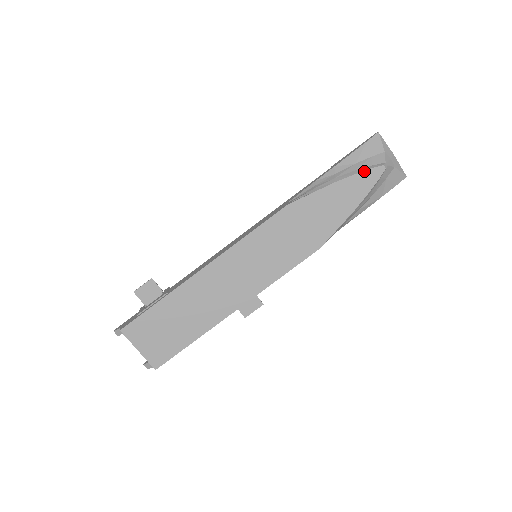
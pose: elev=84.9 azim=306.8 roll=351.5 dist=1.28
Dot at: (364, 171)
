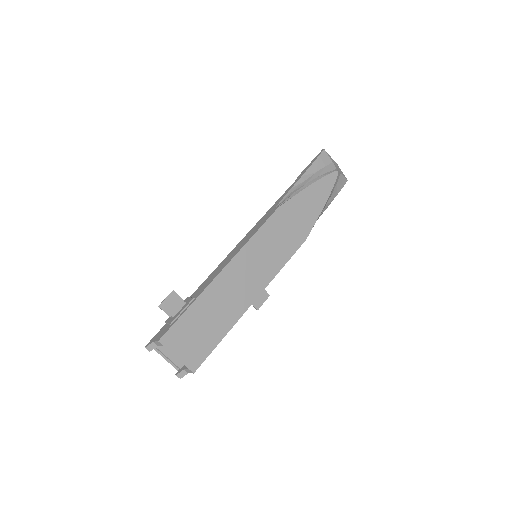
Dot at: (325, 176)
